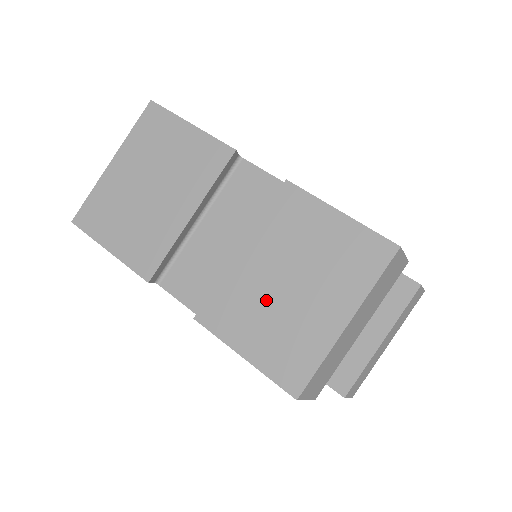
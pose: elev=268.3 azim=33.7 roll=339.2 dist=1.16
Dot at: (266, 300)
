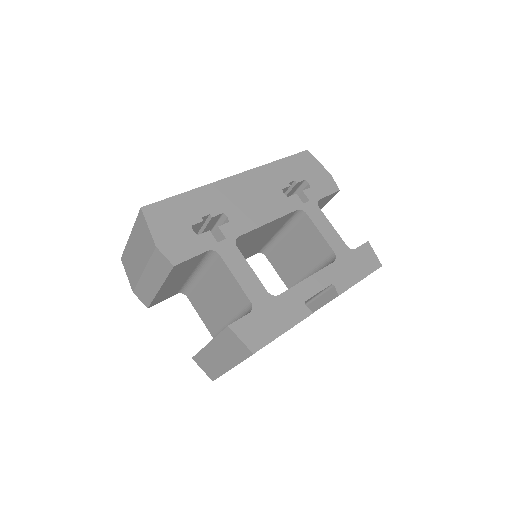
Dot at: occluded
